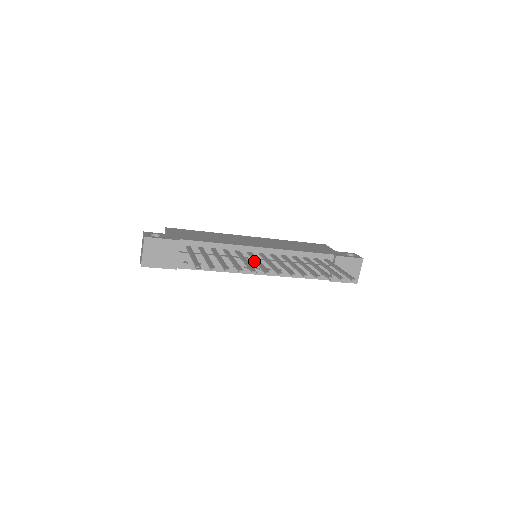
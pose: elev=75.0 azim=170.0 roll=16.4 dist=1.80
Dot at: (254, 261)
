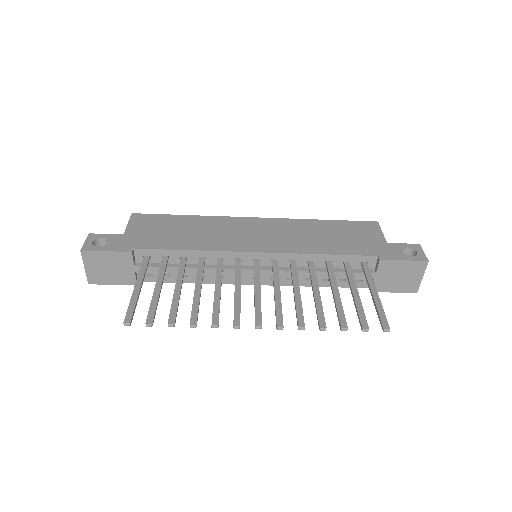
Dot at: occluded
